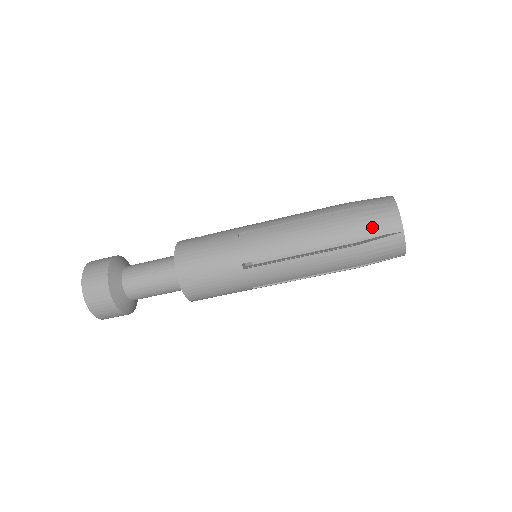
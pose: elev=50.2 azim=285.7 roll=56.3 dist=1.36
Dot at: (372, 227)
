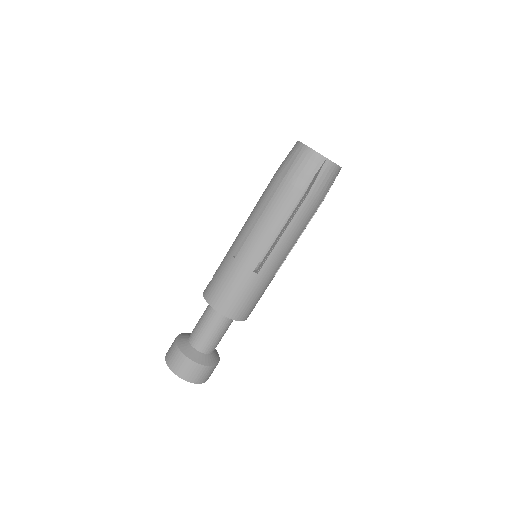
Dot at: (306, 175)
